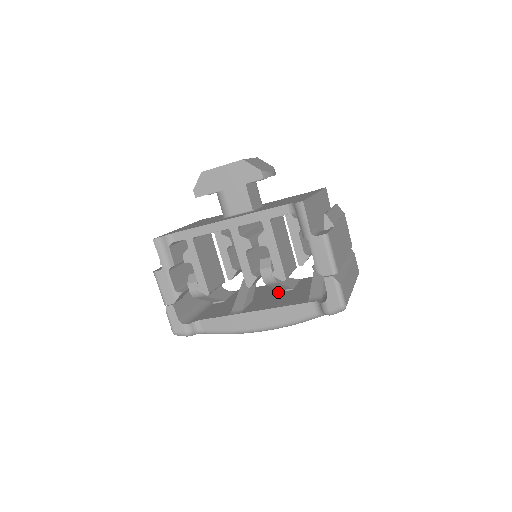
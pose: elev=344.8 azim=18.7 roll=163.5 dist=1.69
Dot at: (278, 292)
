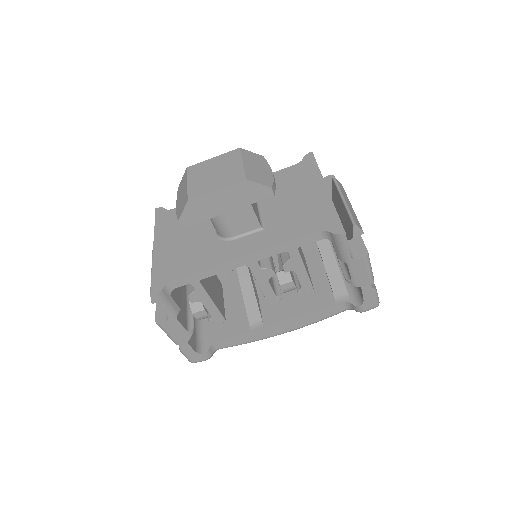
Dot at: occluded
